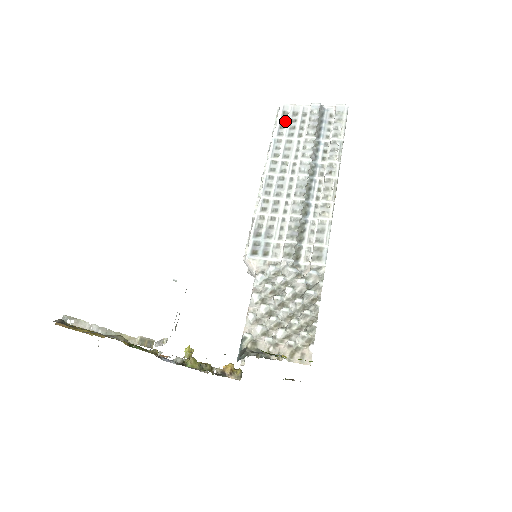
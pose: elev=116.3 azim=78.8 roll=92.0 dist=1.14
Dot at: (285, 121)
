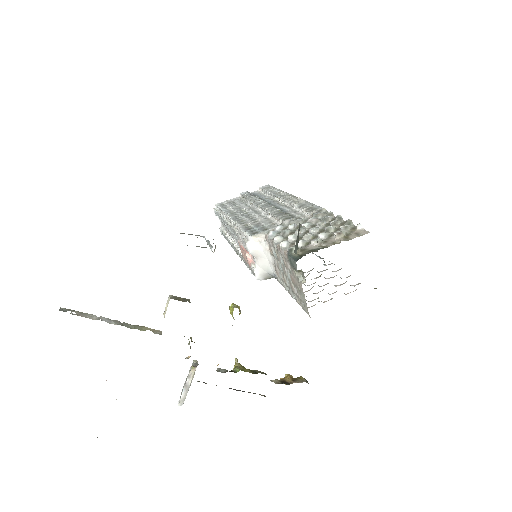
Dot at: (226, 206)
